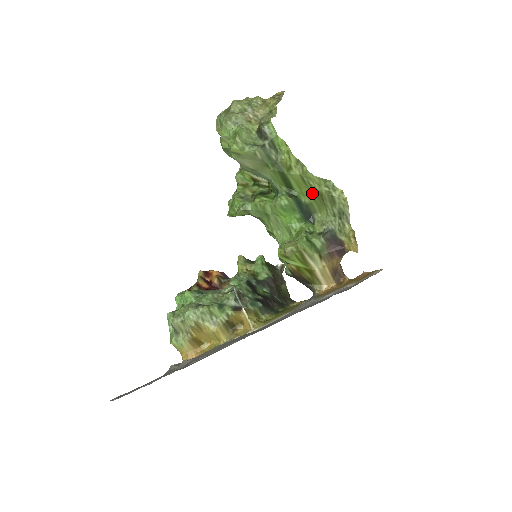
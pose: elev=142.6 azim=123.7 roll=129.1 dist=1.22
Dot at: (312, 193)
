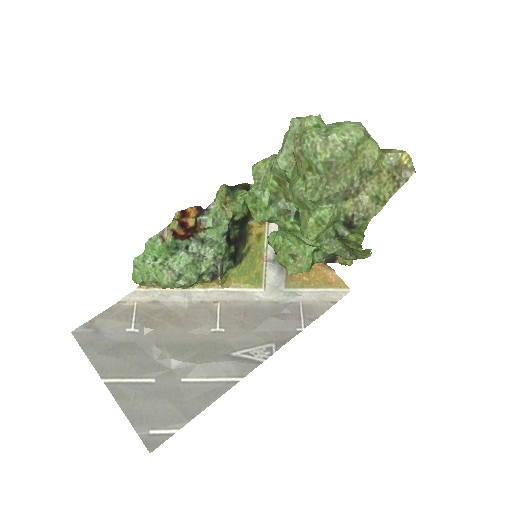
Dot at: occluded
